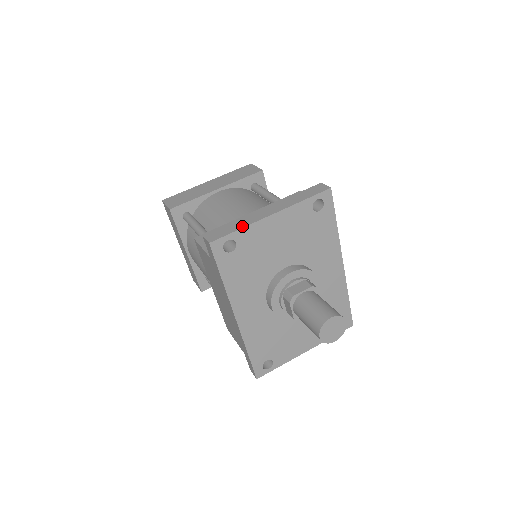
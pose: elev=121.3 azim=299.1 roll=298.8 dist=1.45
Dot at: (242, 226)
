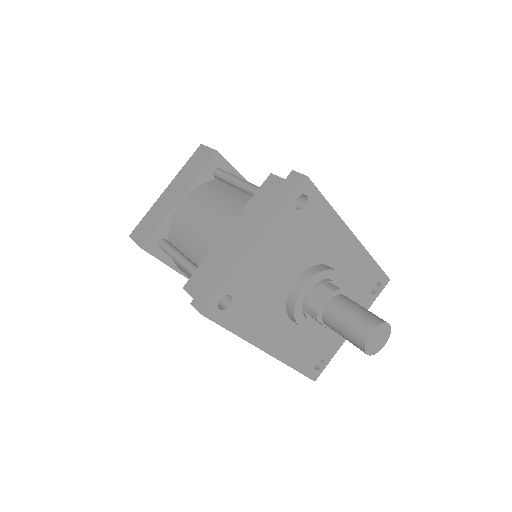
Dot at: (228, 276)
